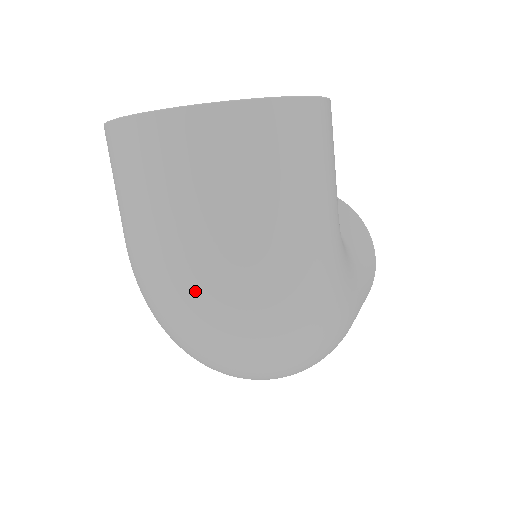
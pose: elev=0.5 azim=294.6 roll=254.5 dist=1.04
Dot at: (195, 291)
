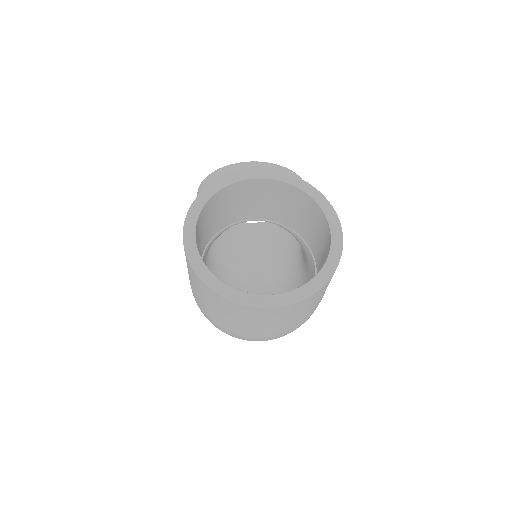
Dot at: occluded
